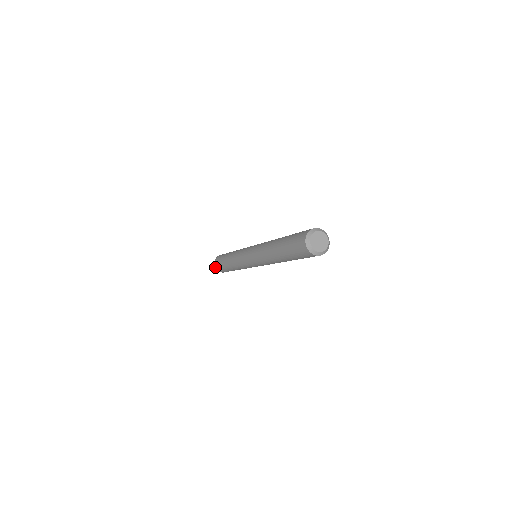
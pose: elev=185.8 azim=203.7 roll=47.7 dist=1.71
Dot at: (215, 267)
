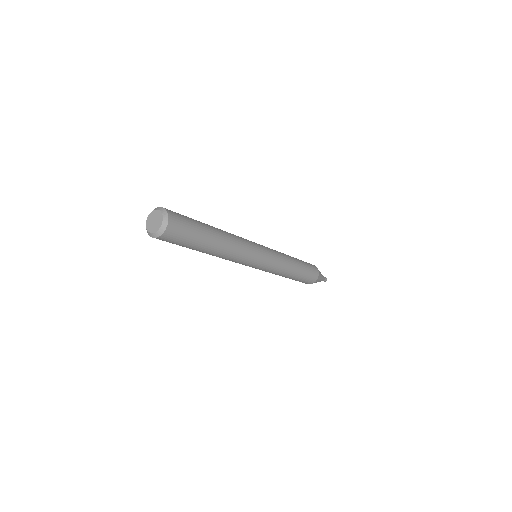
Dot at: occluded
